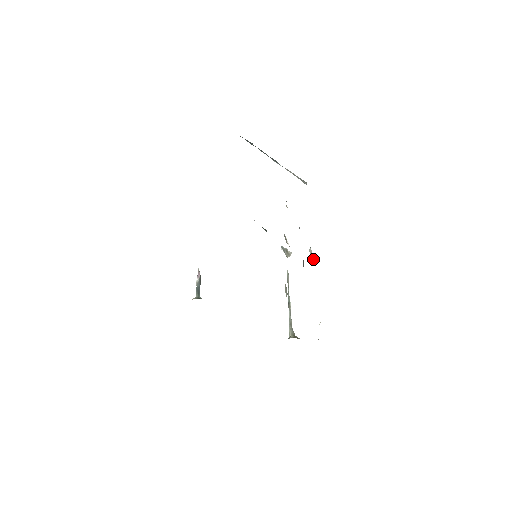
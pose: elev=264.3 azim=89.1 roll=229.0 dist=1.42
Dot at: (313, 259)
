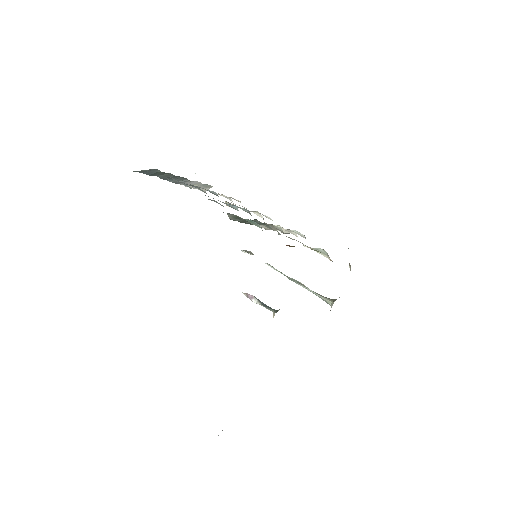
Dot at: (287, 231)
